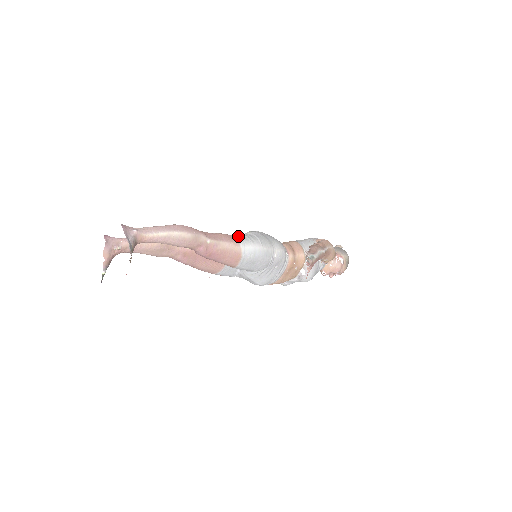
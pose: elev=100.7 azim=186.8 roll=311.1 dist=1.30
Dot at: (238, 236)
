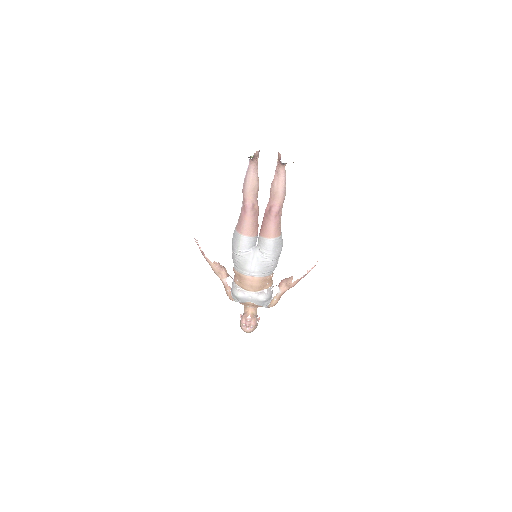
Dot at: occluded
